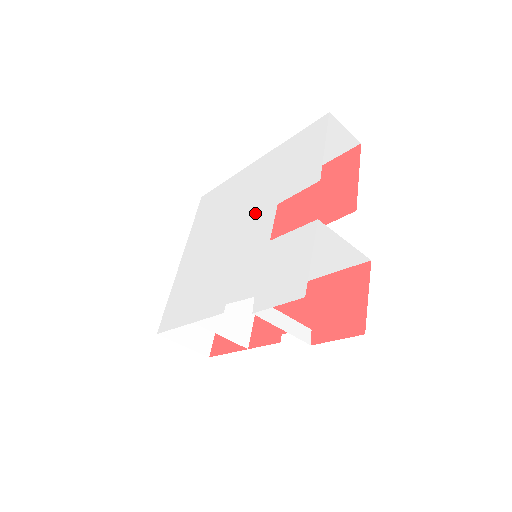
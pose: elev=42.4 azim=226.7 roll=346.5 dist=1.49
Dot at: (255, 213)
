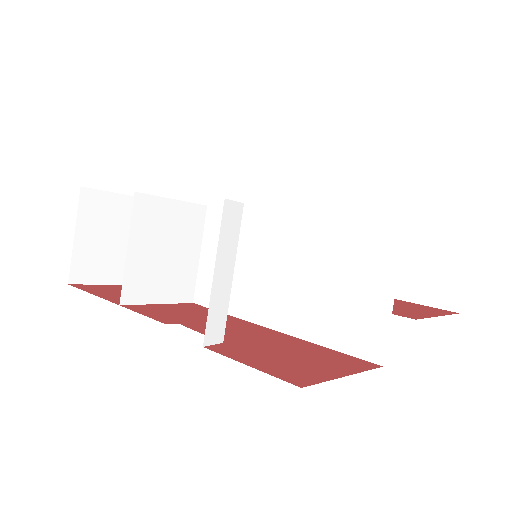
Dot at: occluded
